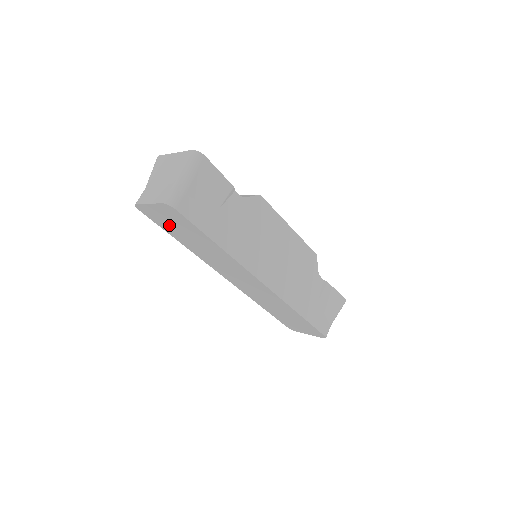
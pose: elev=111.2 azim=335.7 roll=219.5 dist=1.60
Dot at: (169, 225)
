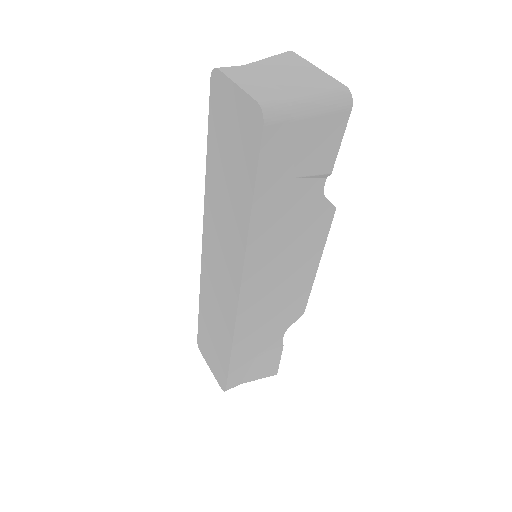
Dot at: (223, 132)
